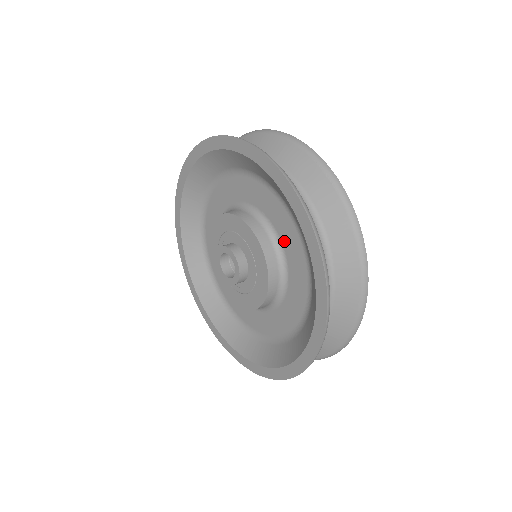
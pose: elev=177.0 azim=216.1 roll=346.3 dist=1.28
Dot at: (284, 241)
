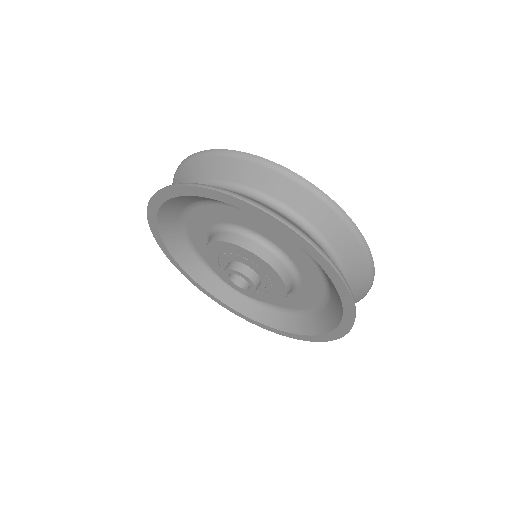
Dot at: (304, 276)
